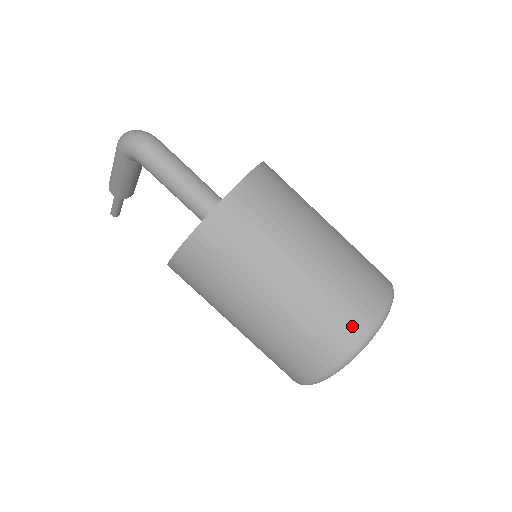
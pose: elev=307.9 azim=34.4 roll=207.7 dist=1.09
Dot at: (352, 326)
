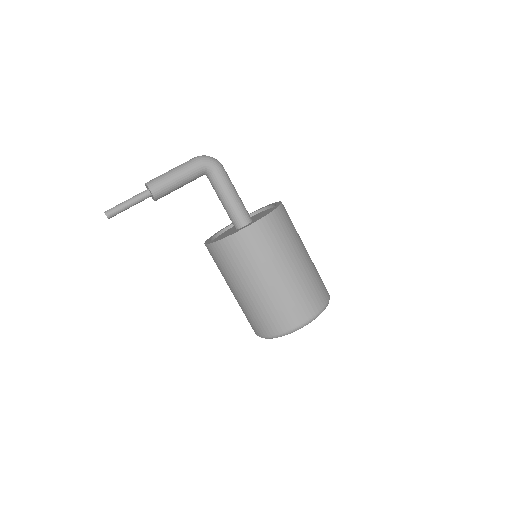
Dot at: occluded
